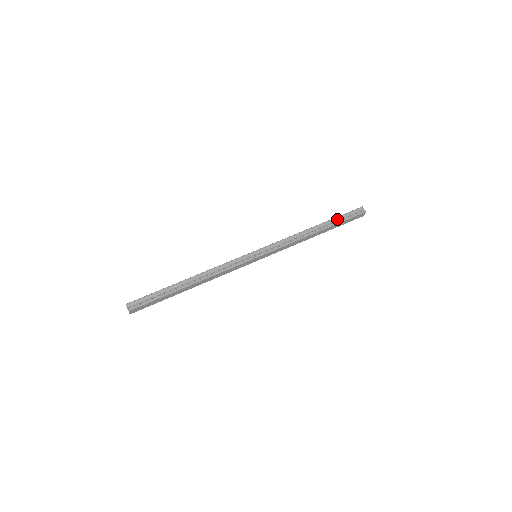
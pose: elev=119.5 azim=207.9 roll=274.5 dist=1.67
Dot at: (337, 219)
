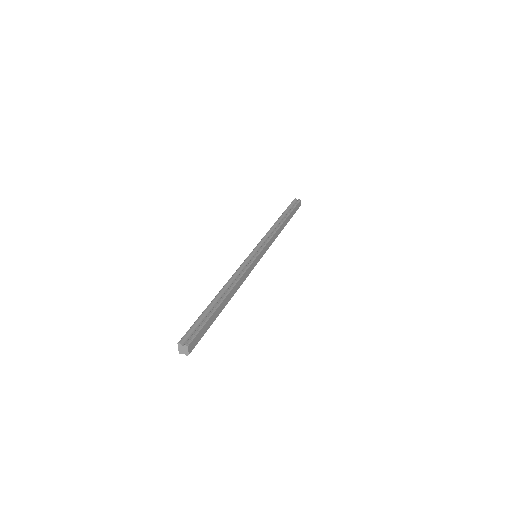
Dot at: (287, 211)
